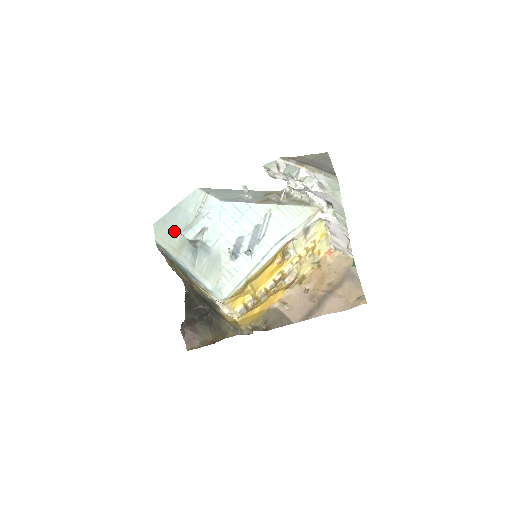
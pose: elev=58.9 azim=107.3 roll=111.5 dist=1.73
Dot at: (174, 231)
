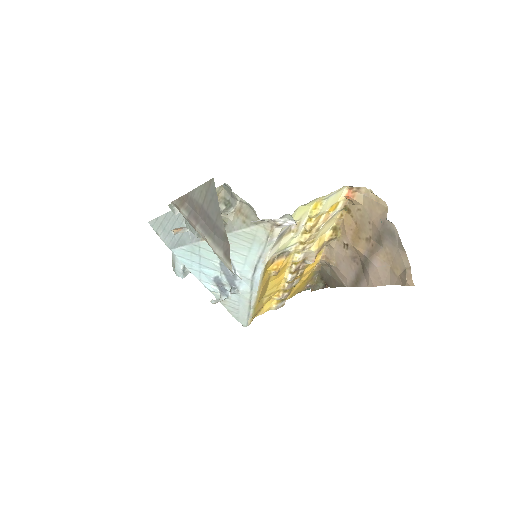
Dot at: occluded
